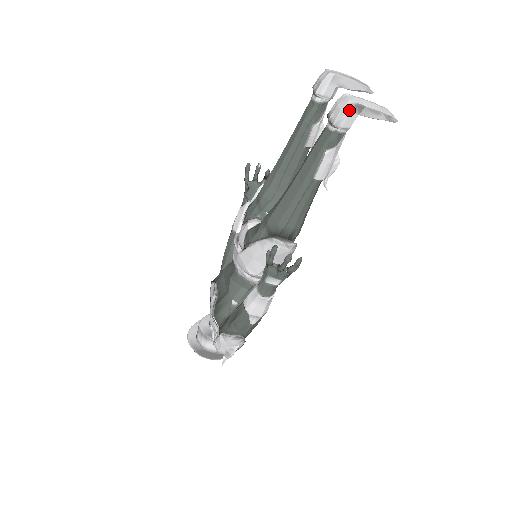
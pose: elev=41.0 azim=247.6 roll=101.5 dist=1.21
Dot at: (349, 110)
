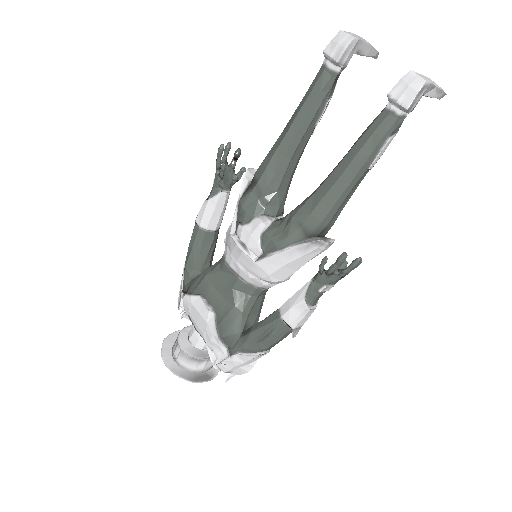
Dot at: (423, 92)
